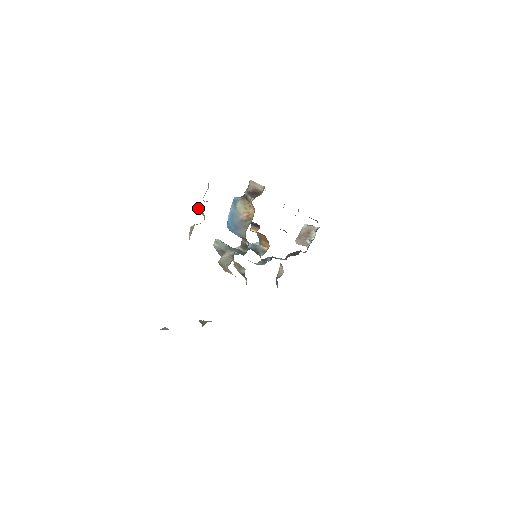
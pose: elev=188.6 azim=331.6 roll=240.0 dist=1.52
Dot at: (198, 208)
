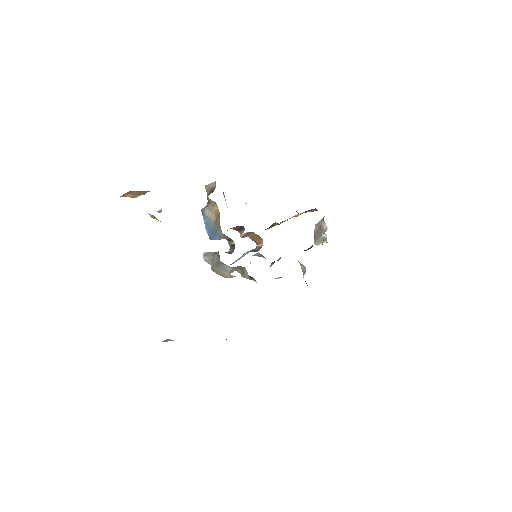
Dot at: (150, 216)
